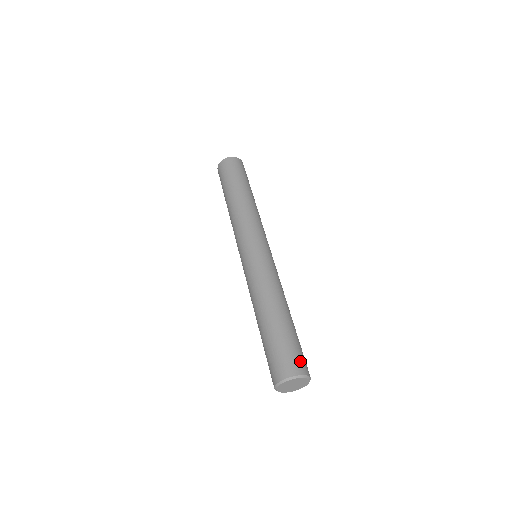
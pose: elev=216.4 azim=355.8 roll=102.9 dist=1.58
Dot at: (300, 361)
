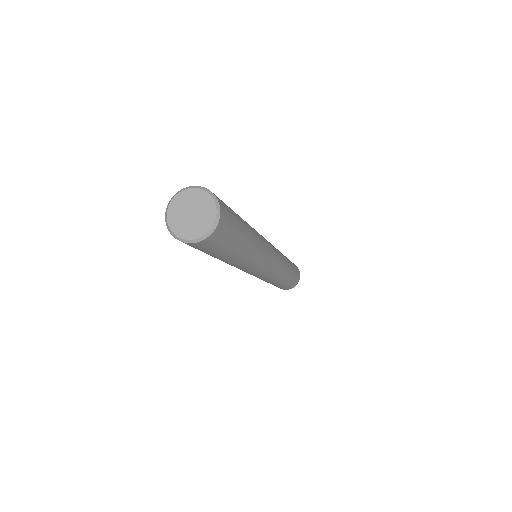
Dot at: (228, 214)
